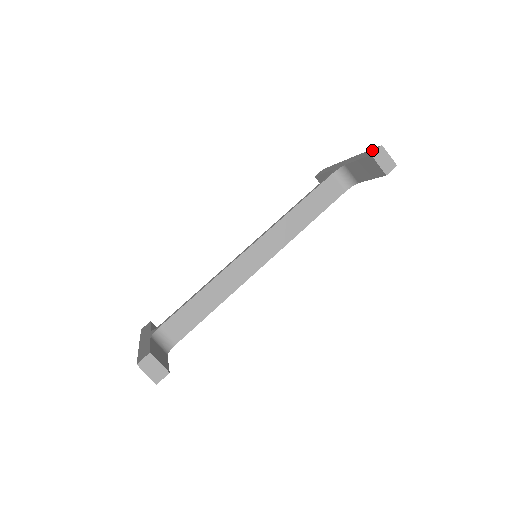
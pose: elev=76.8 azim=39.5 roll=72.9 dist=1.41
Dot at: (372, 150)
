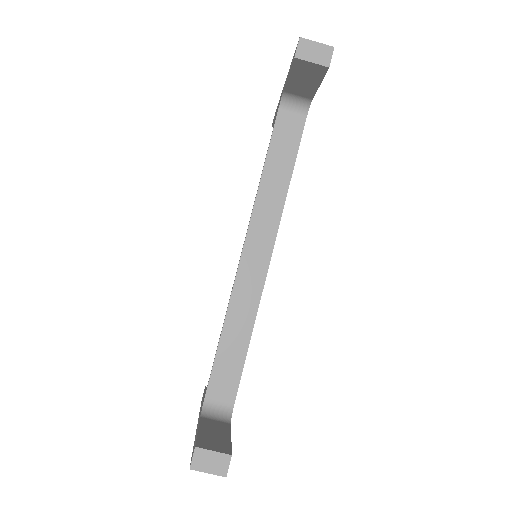
Dot at: occluded
